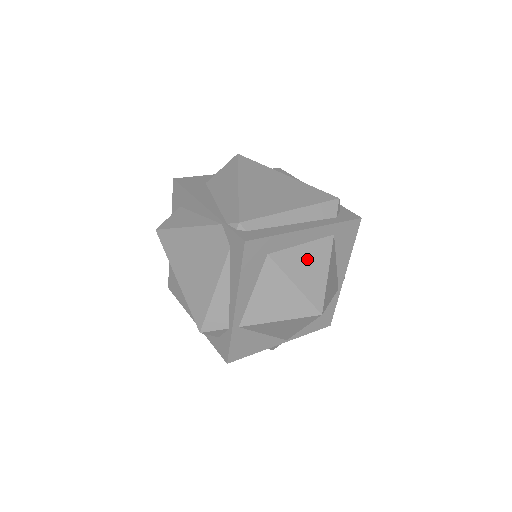
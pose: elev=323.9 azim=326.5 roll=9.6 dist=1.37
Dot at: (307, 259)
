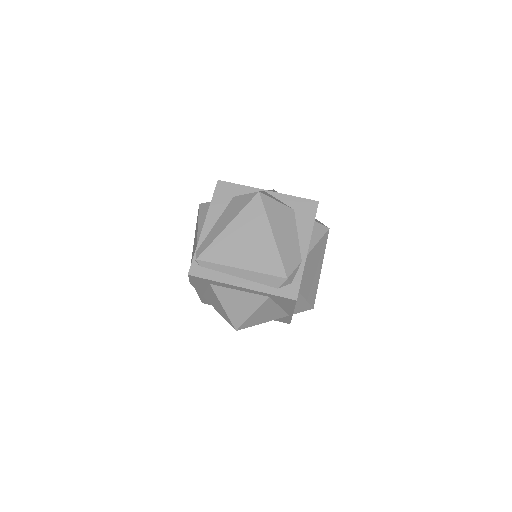
Dot at: (239, 299)
